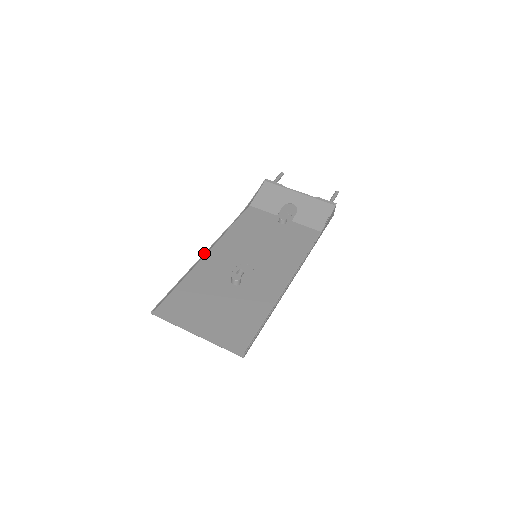
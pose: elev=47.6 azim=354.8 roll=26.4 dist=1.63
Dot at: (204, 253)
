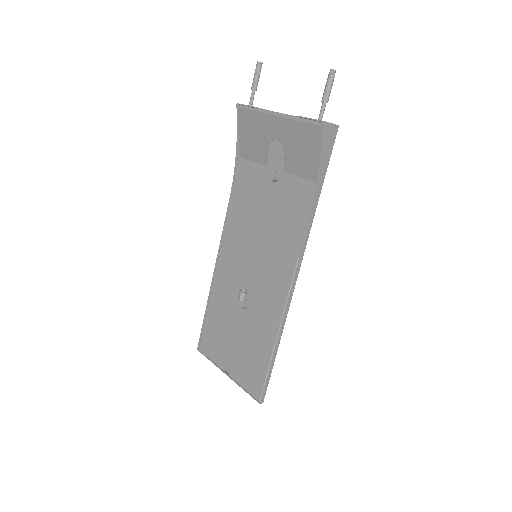
Dot at: (215, 265)
